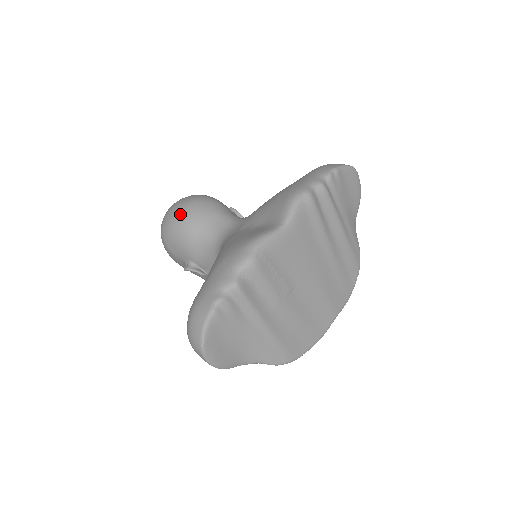
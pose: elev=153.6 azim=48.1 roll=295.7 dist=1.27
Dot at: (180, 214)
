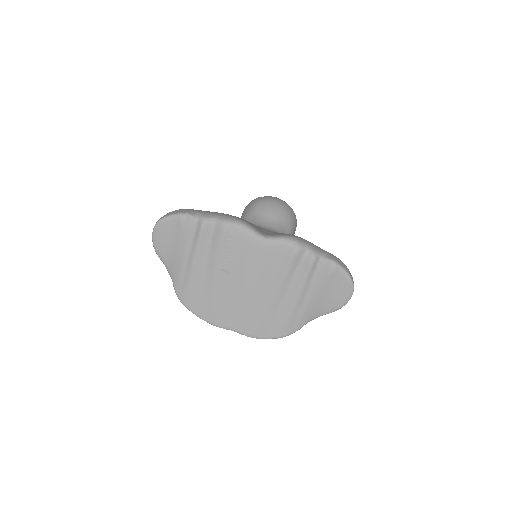
Dot at: (267, 199)
